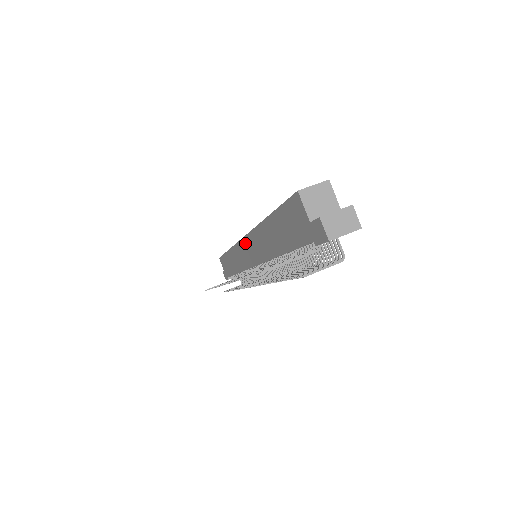
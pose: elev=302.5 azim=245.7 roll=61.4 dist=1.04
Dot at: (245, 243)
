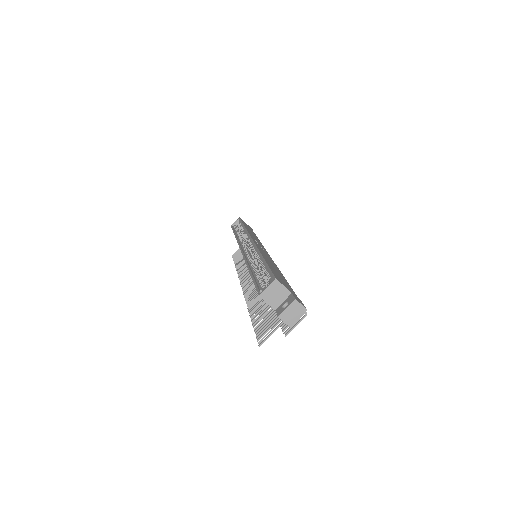
Dot at: occluded
